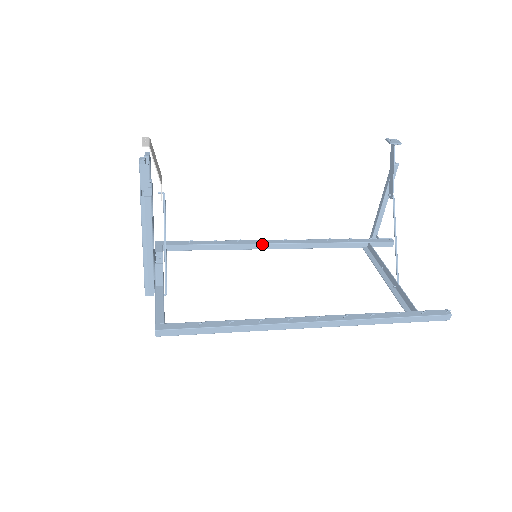
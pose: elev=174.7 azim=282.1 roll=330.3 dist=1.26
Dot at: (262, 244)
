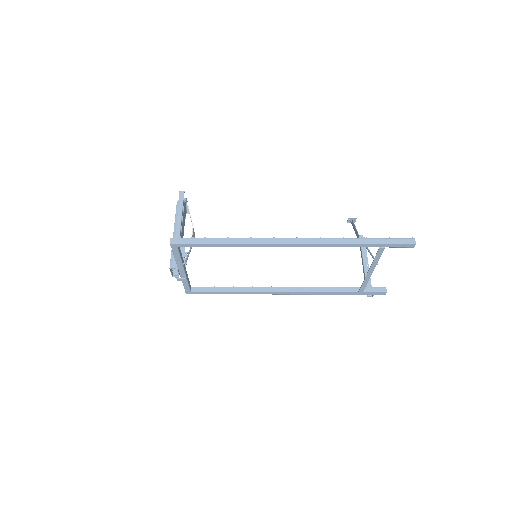
Dot at: (269, 288)
